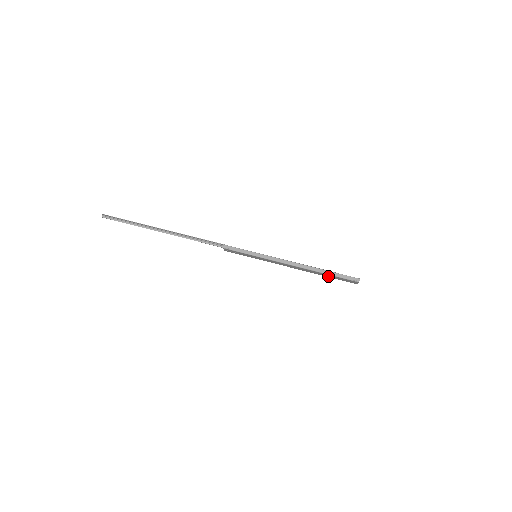
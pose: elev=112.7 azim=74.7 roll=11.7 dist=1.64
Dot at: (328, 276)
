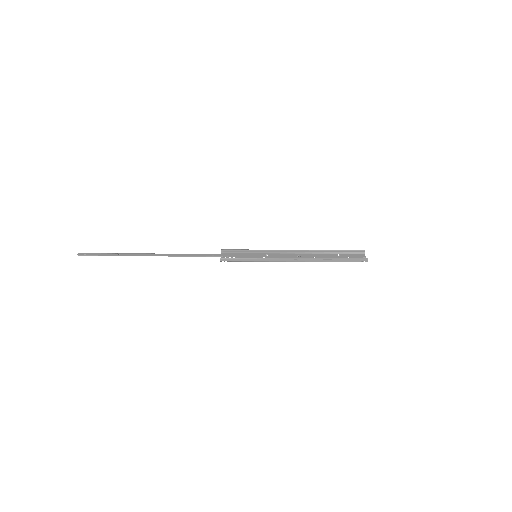
Dot at: (334, 256)
